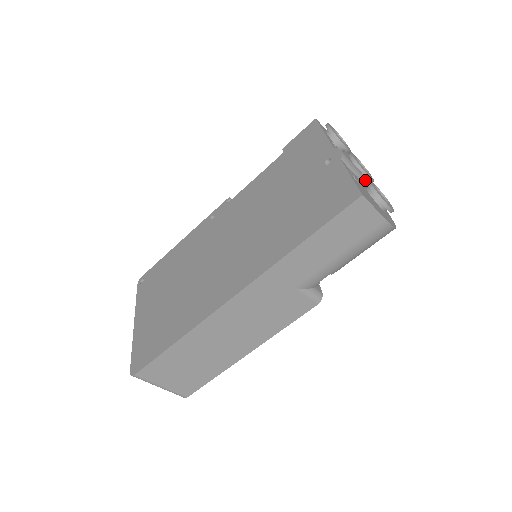
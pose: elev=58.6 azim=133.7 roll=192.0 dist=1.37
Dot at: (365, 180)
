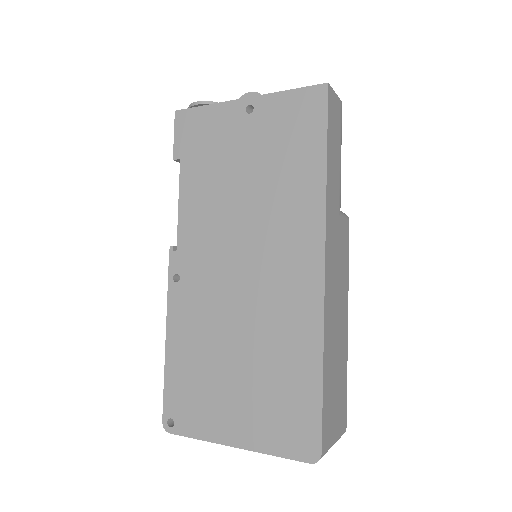
Dot at: occluded
